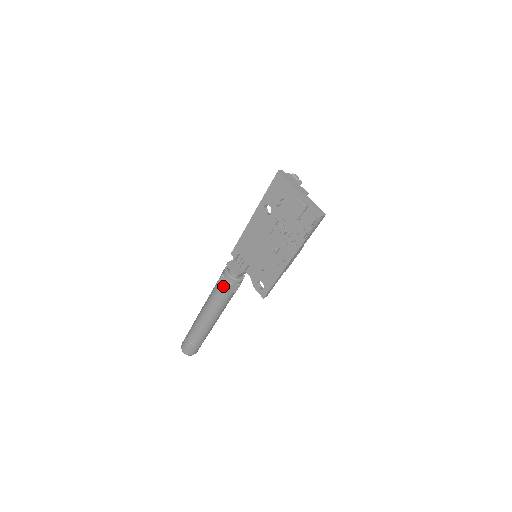
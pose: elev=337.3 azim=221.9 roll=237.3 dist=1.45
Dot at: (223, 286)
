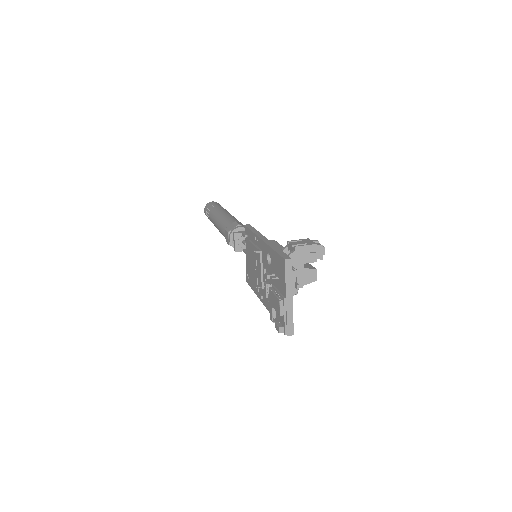
Dot at: (226, 238)
